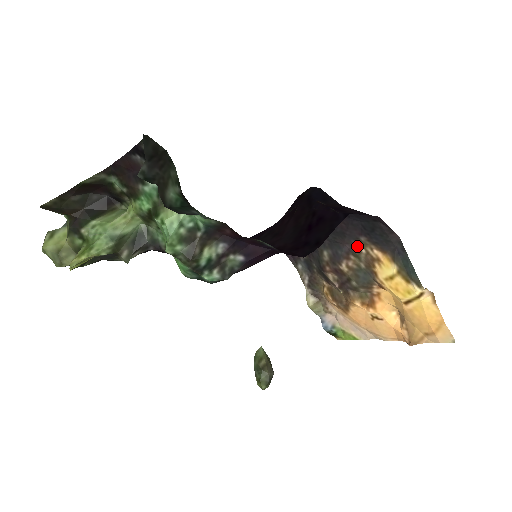
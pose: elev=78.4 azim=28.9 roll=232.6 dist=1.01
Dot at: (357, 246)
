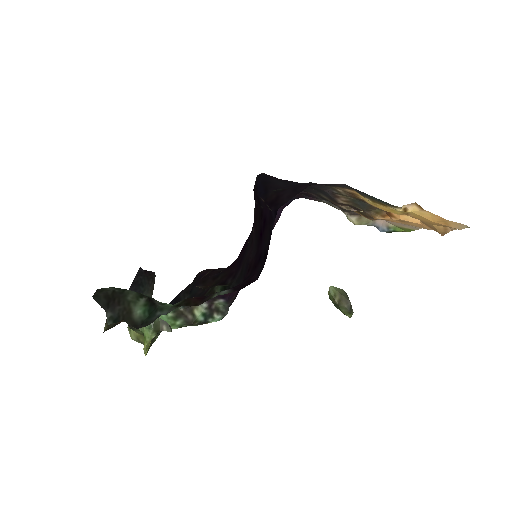
Dot at: (333, 189)
